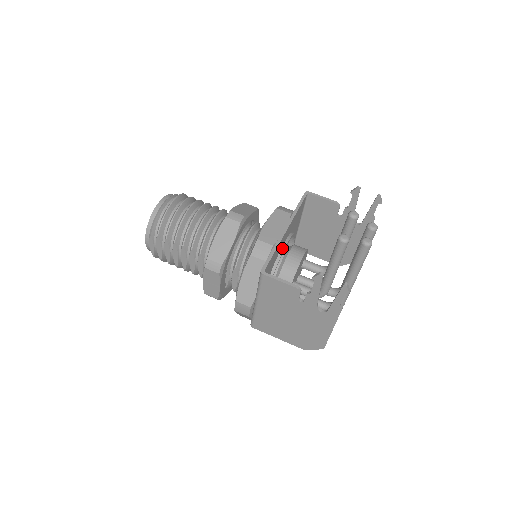
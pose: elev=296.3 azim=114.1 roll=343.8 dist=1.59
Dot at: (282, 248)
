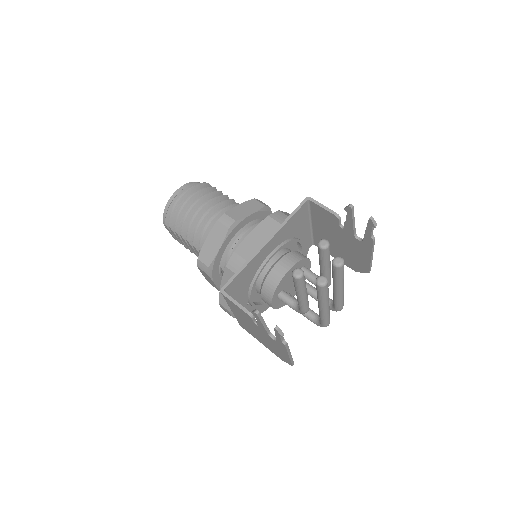
Dot at: (266, 259)
